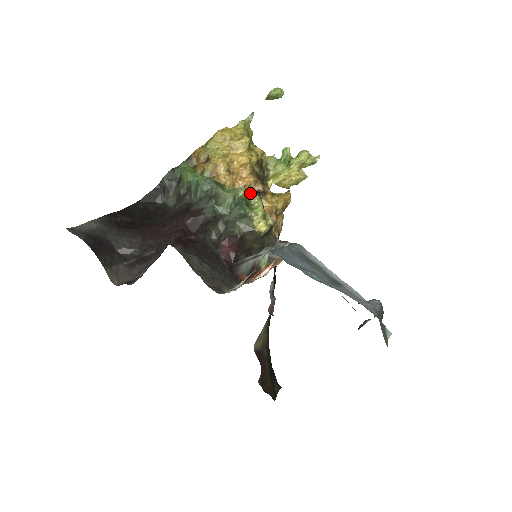
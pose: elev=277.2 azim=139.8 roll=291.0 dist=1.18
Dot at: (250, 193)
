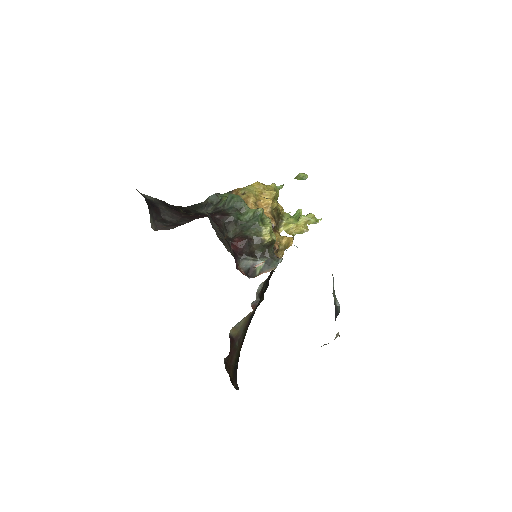
Dot at: (266, 216)
